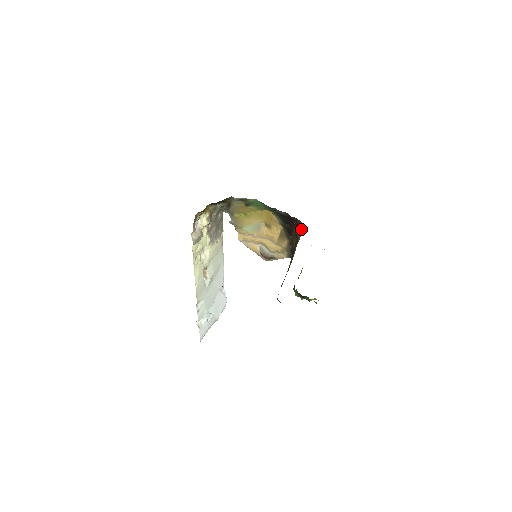
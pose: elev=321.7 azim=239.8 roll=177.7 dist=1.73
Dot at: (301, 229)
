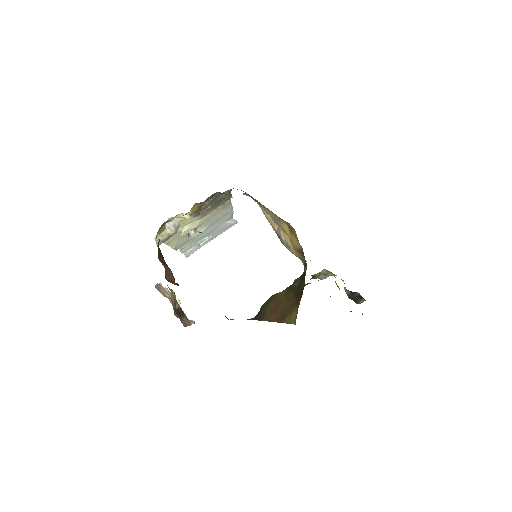
Dot at: (296, 316)
